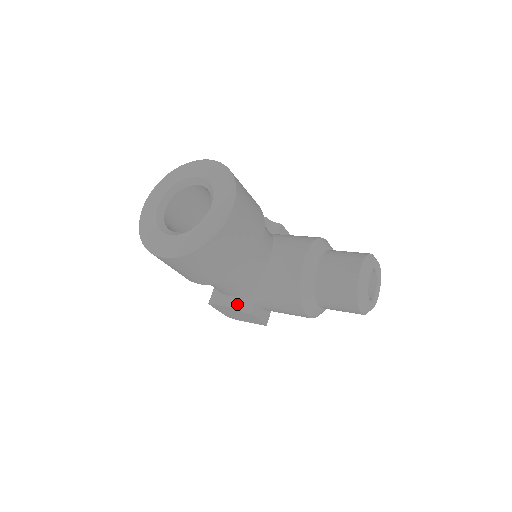
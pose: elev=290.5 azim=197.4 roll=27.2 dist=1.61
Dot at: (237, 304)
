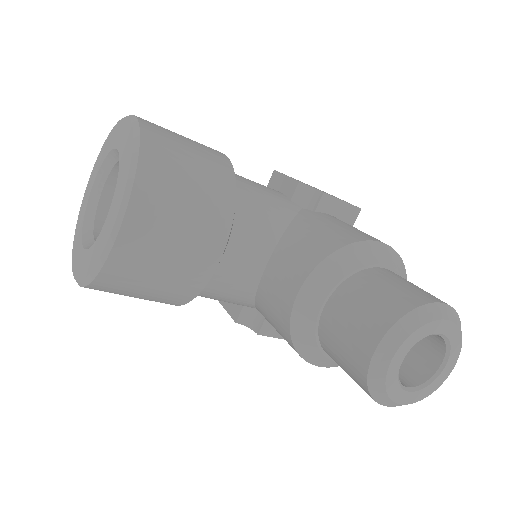
Dot at: (237, 317)
